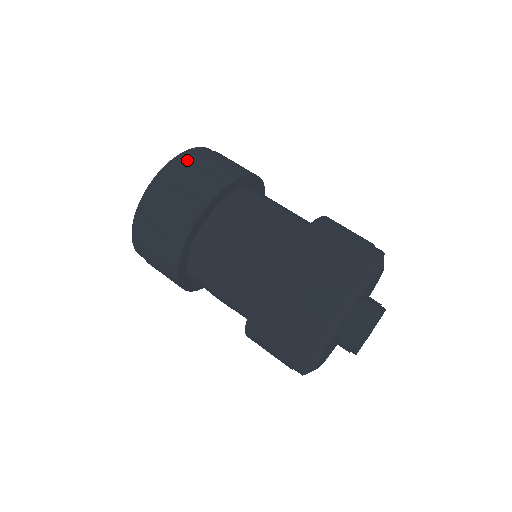
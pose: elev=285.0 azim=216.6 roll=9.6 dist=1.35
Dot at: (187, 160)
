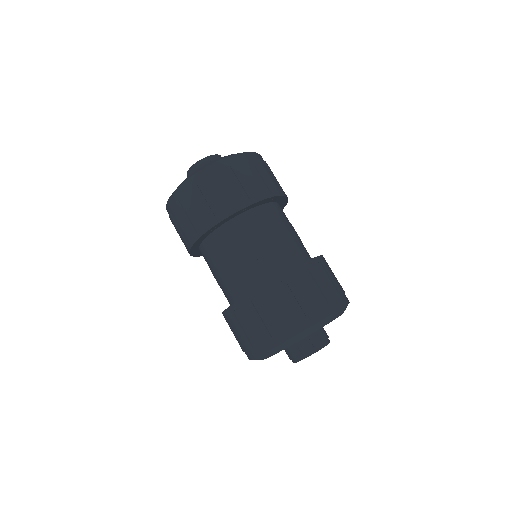
Dot at: (230, 166)
